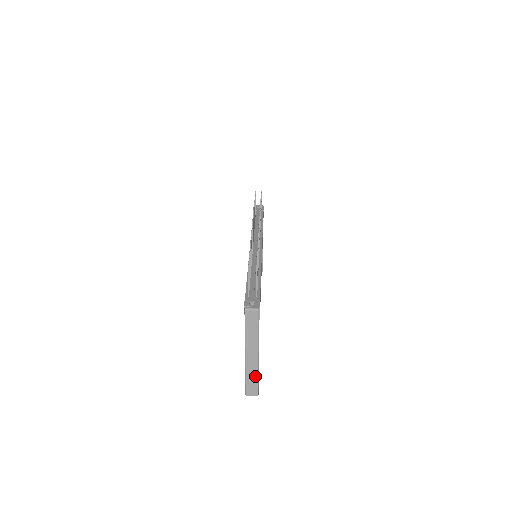
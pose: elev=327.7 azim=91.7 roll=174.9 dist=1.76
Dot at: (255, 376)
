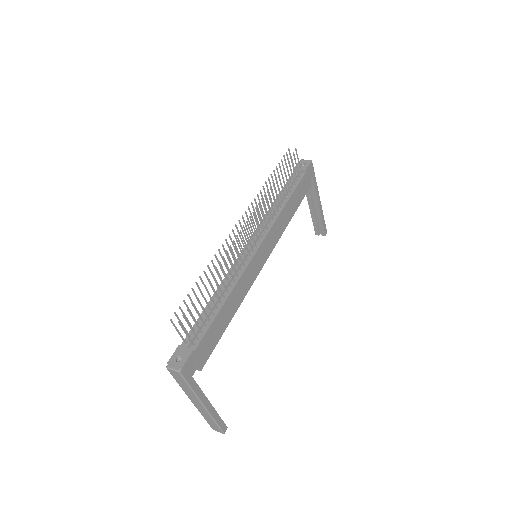
Dot at: (211, 420)
